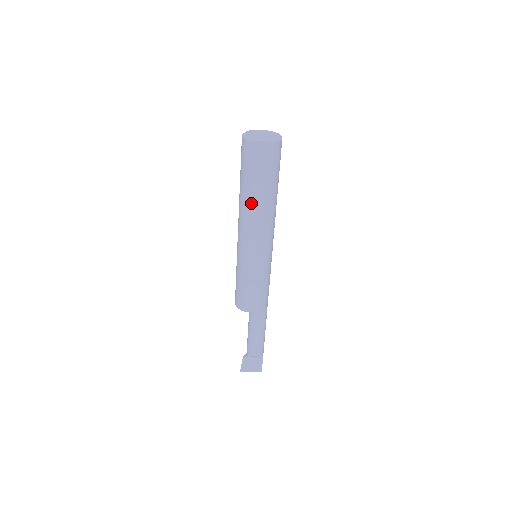
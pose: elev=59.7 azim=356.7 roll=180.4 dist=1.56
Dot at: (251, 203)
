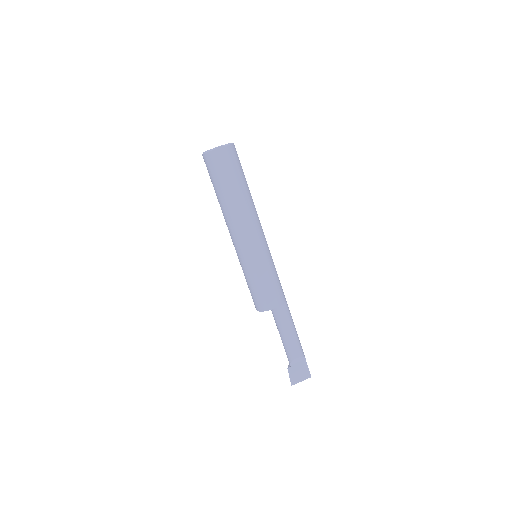
Dot at: (232, 203)
